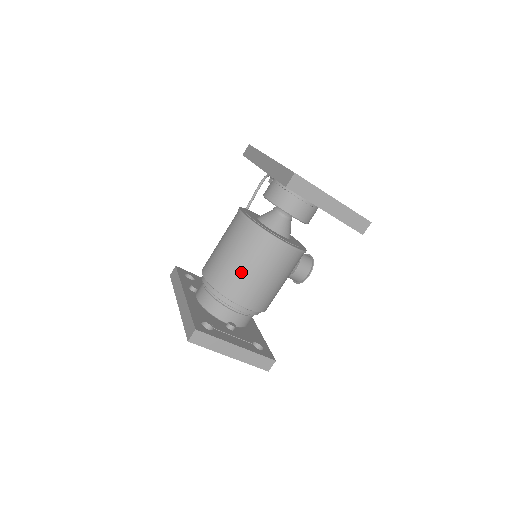
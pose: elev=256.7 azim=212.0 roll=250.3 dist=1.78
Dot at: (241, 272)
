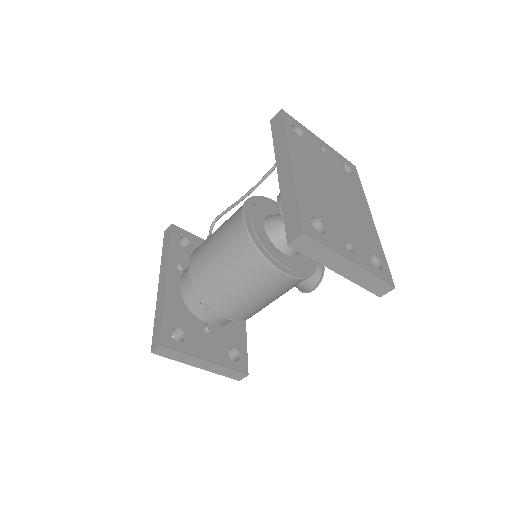
Dot at: (227, 287)
